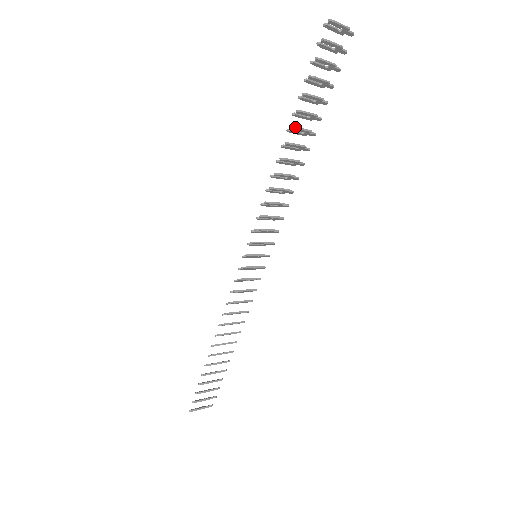
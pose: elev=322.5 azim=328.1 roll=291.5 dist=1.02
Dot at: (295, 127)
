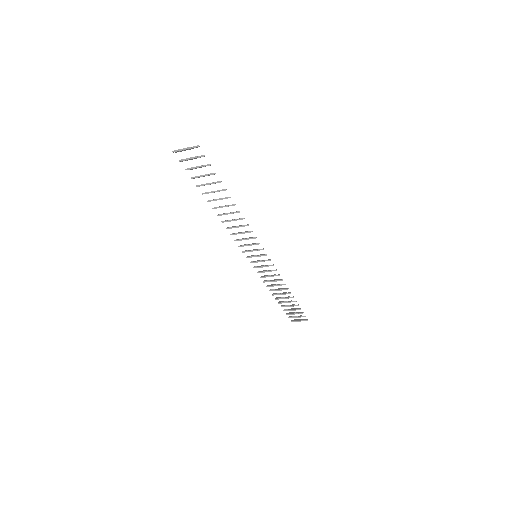
Dot at: (209, 200)
